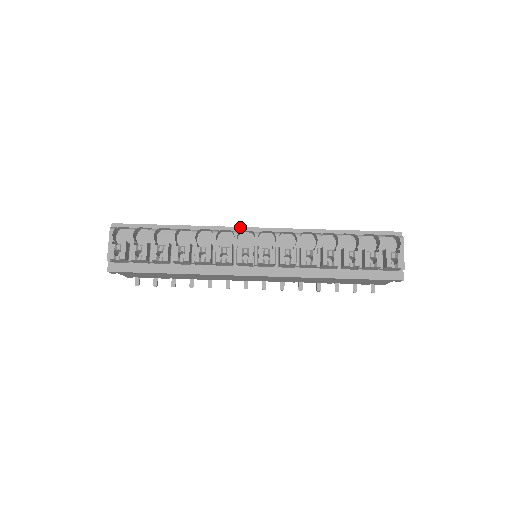
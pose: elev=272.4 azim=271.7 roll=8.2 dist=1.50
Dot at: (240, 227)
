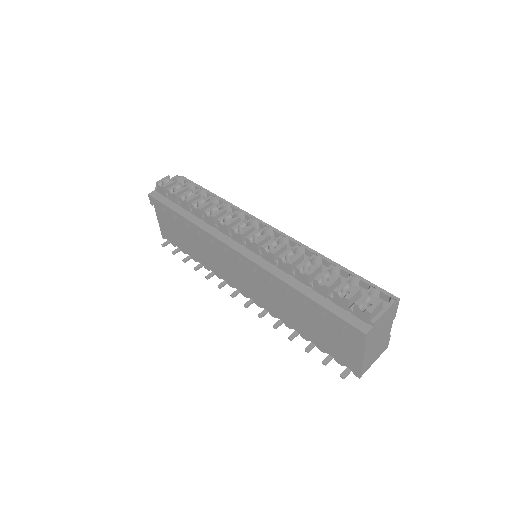
Dot at: occluded
